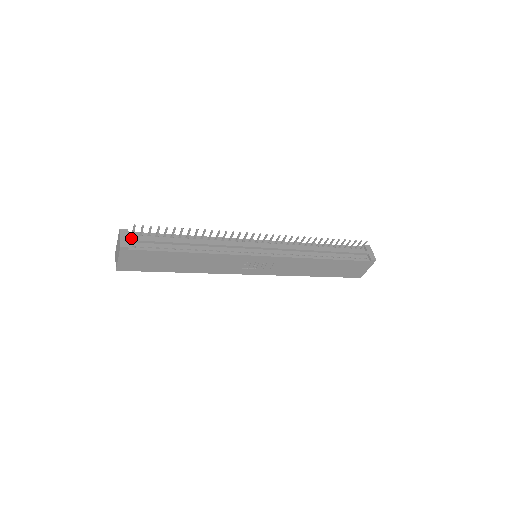
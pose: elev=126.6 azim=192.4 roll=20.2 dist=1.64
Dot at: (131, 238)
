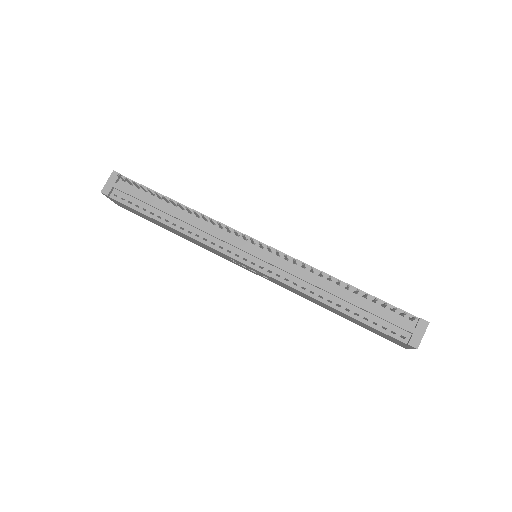
Dot at: (116, 185)
